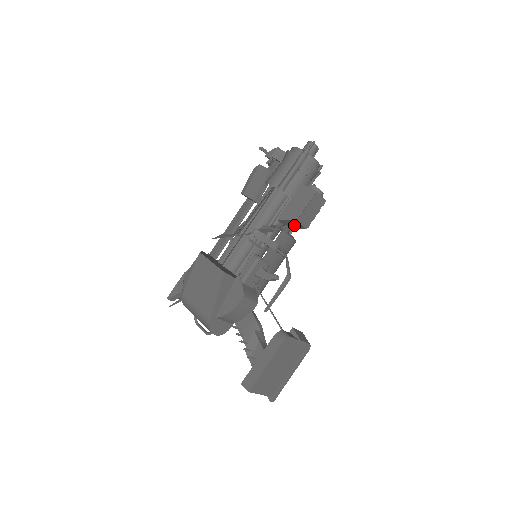
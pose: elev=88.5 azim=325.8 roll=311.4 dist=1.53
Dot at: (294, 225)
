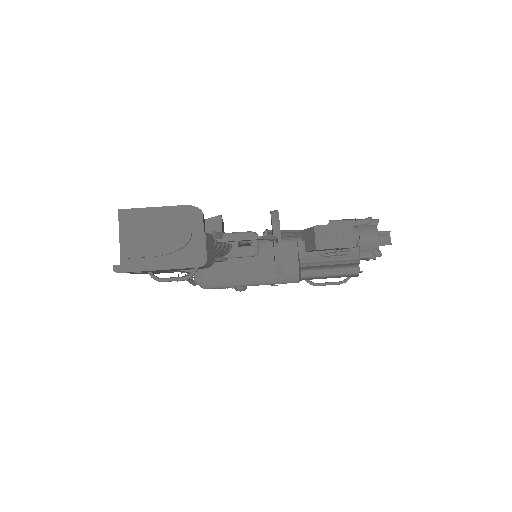
Dot at: (310, 242)
